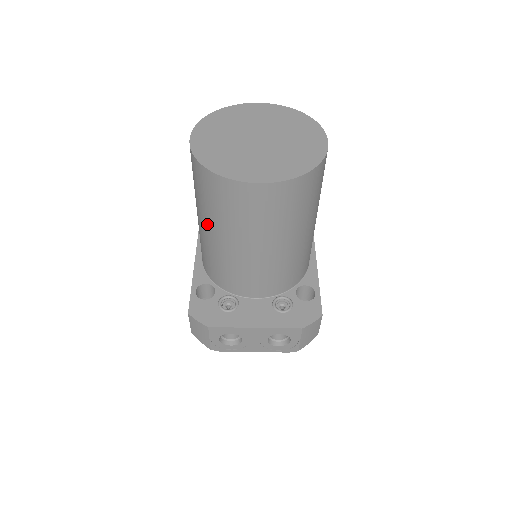
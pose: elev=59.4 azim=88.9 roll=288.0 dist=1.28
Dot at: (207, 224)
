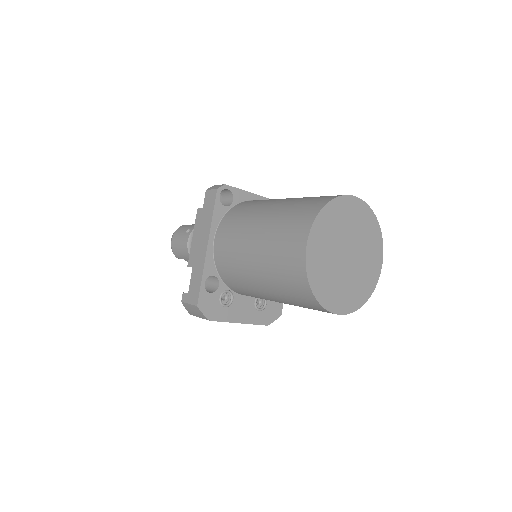
Dot at: (264, 280)
